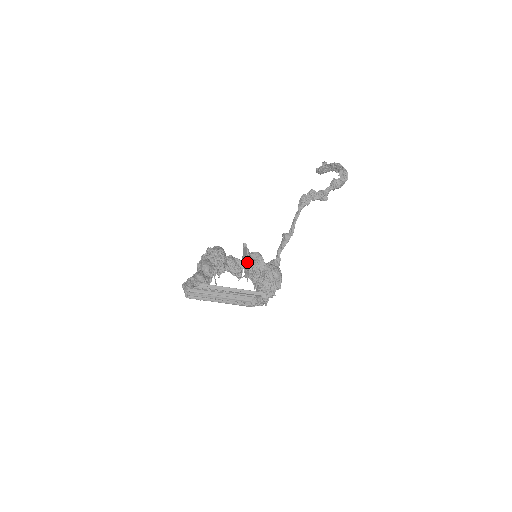
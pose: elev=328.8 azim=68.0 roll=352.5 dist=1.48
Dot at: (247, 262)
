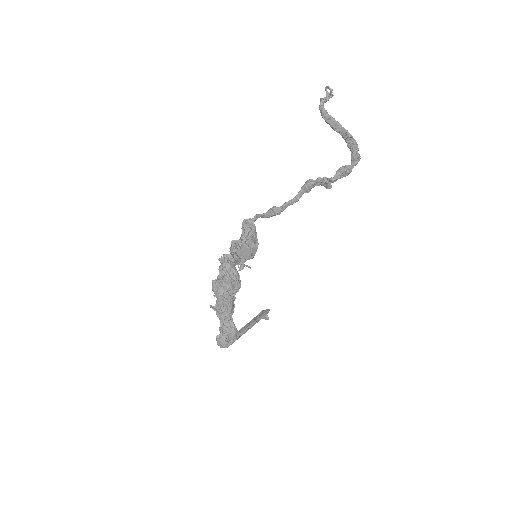
Dot at: (243, 254)
